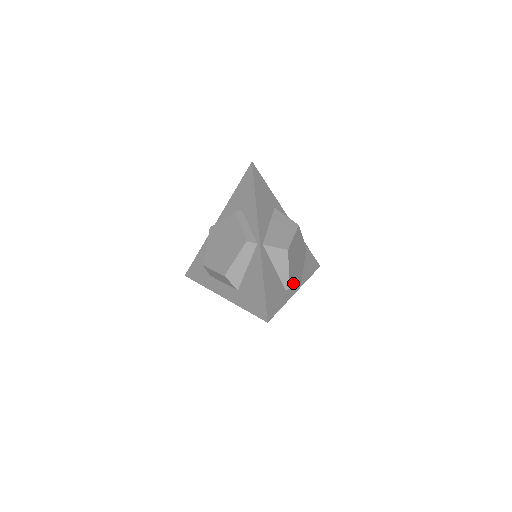
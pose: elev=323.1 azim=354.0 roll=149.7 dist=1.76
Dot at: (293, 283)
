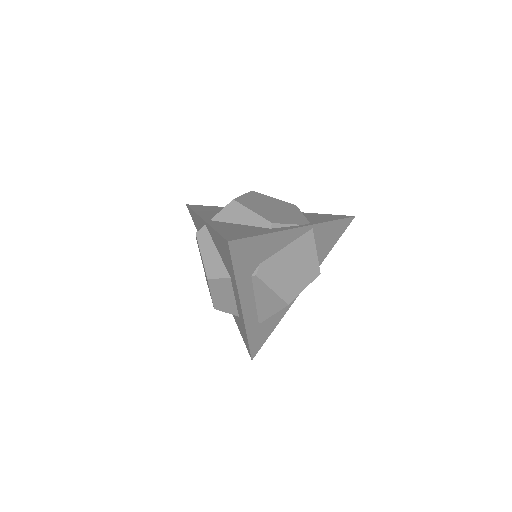
Dot at: (280, 222)
